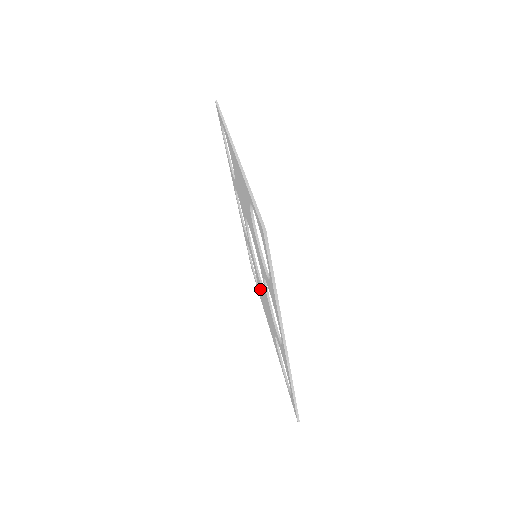
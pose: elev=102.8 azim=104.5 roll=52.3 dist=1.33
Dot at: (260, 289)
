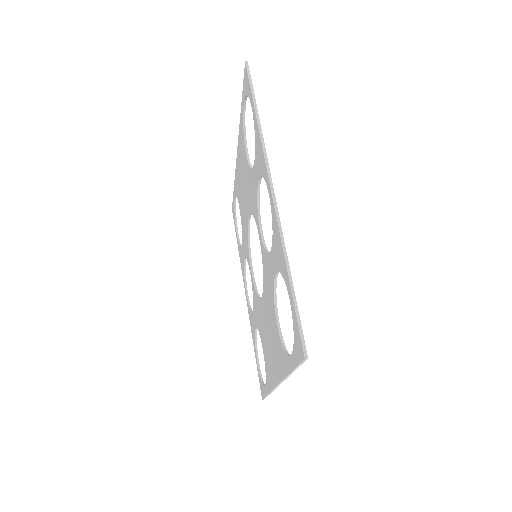
Dot at: (264, 332)
